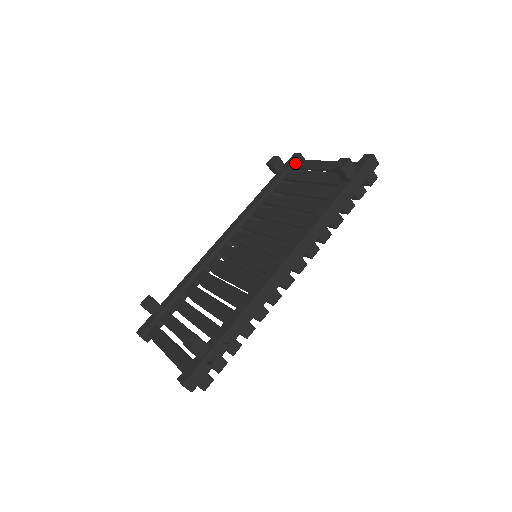
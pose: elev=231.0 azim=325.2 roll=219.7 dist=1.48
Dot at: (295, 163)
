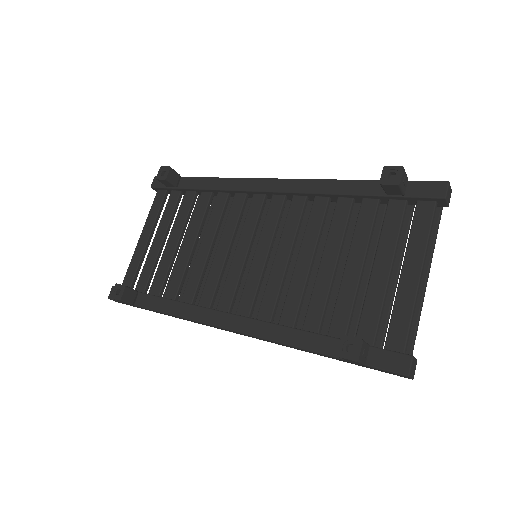
Dot at: (425, 199)
